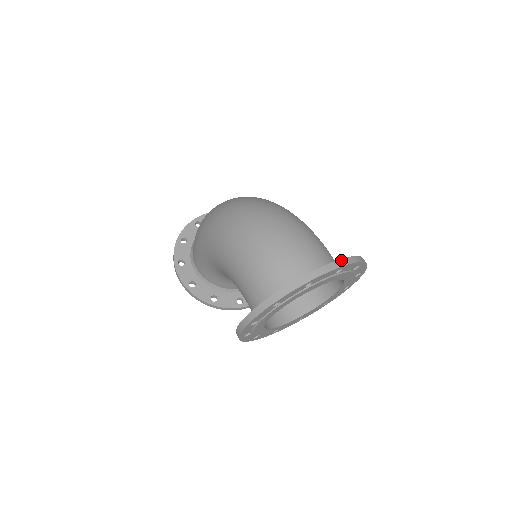
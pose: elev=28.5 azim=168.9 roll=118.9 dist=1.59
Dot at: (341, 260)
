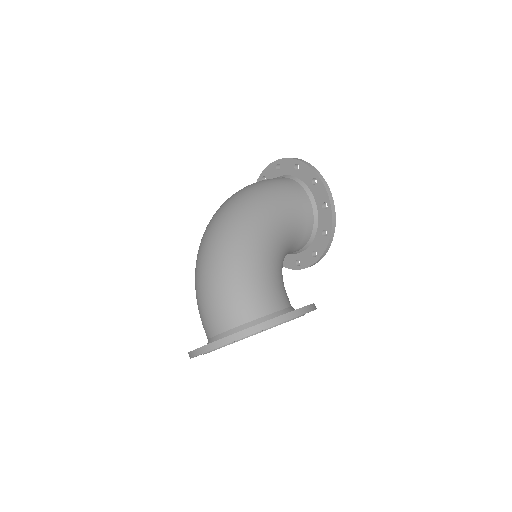
Dot at: (207, 345)
